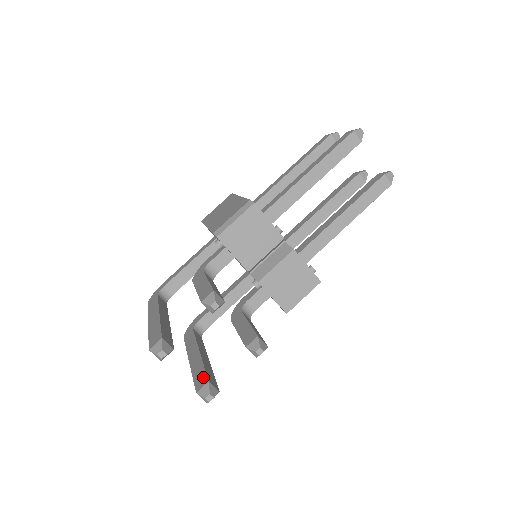
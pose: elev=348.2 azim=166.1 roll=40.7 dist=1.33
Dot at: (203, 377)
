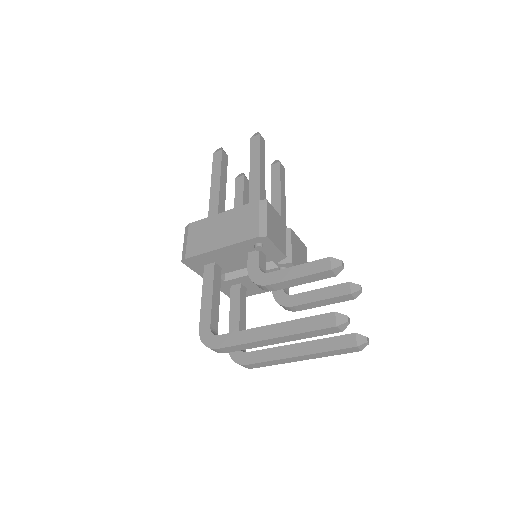
Dot at: (343, 338)
